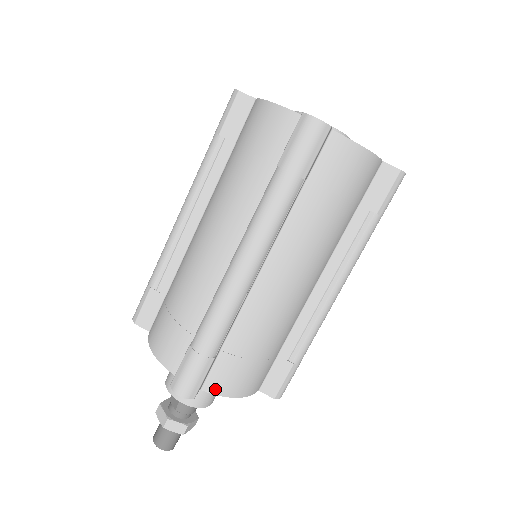
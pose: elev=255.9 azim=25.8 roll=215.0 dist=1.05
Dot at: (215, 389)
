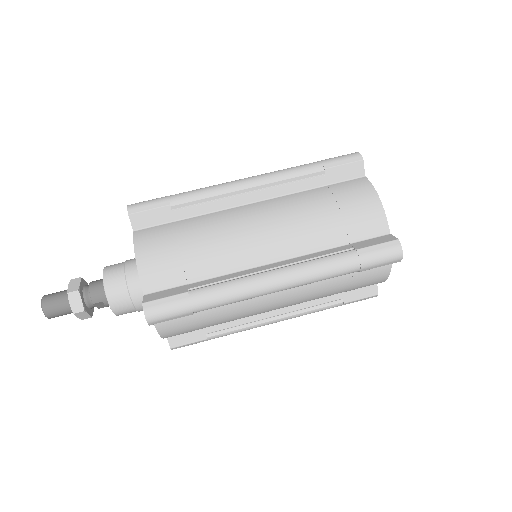
Dot at: (139, 237)
